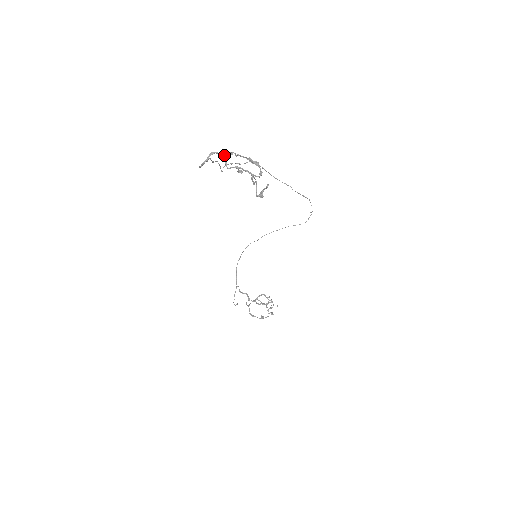
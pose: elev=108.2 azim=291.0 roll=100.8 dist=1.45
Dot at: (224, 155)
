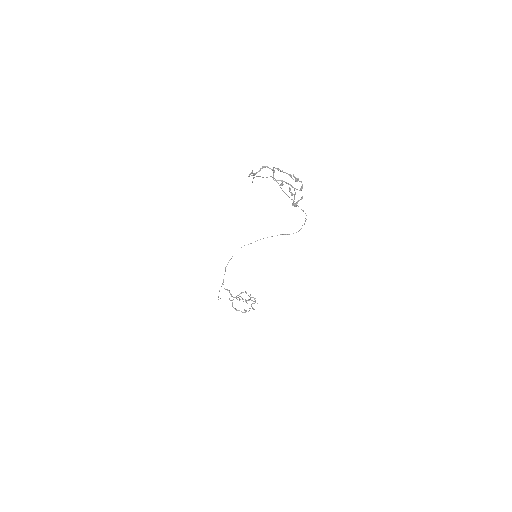
Dot at: (273, 170)
